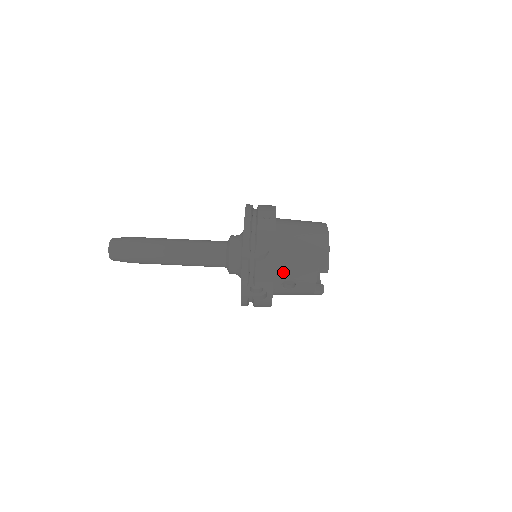
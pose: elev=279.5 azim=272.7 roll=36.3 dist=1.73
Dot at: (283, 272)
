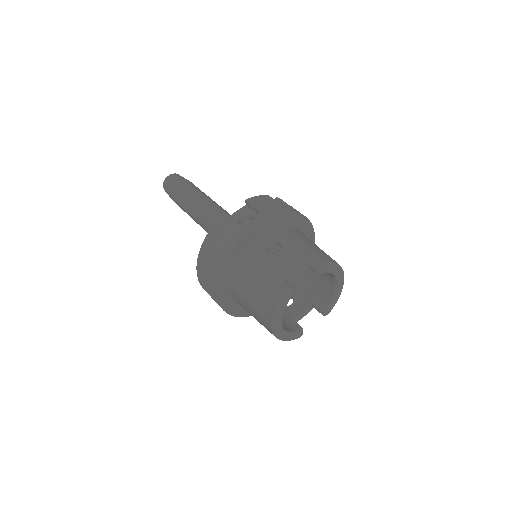
Dot at: (283, 233)
